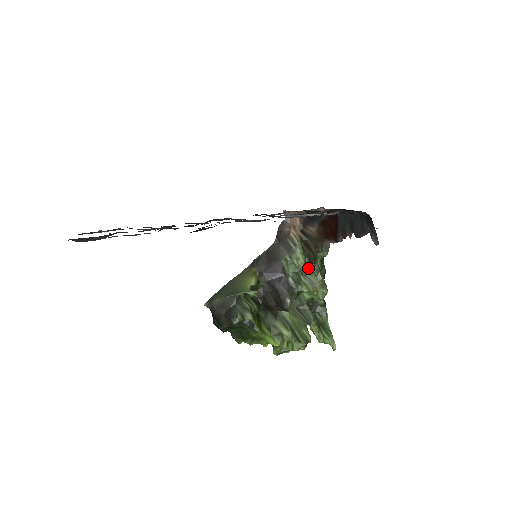
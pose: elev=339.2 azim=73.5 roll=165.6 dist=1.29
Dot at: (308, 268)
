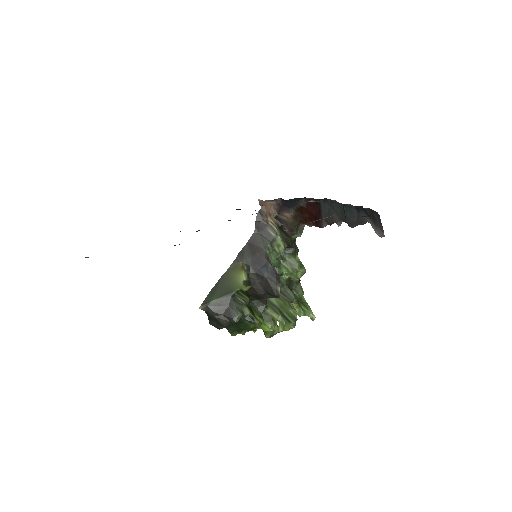
Dot at: (286, 252)
